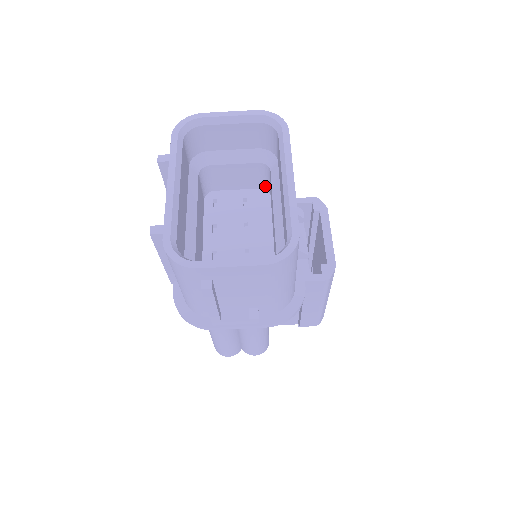
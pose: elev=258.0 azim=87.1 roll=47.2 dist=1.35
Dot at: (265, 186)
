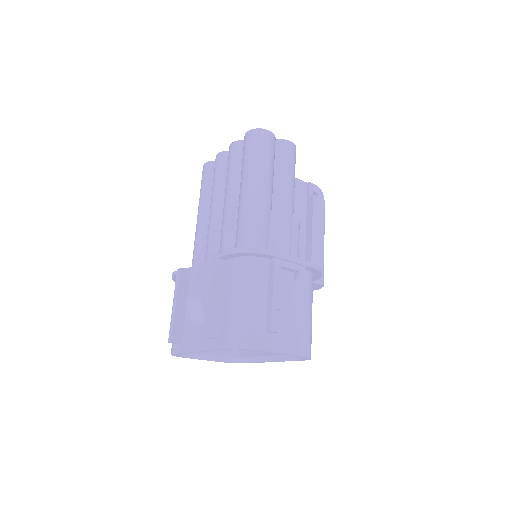
Dot at: occluded
